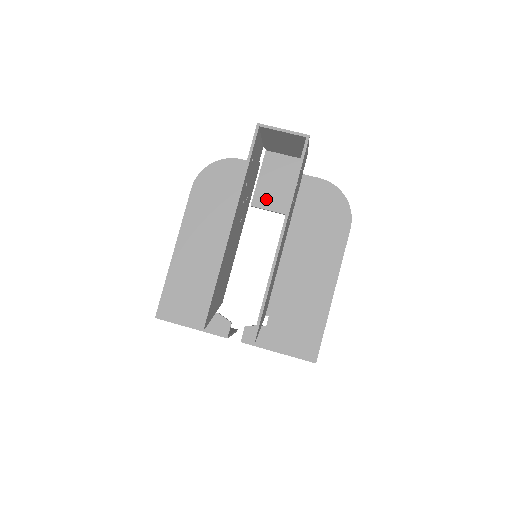
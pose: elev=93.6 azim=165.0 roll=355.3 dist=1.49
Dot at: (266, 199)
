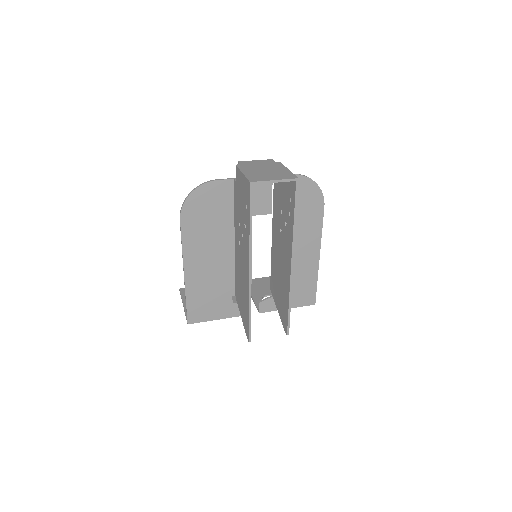
Dot at: occluded
